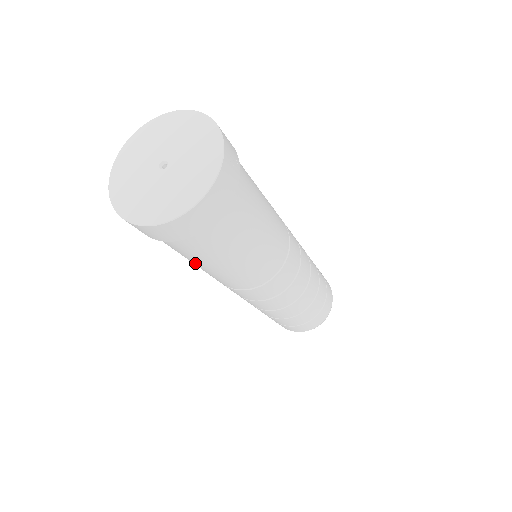
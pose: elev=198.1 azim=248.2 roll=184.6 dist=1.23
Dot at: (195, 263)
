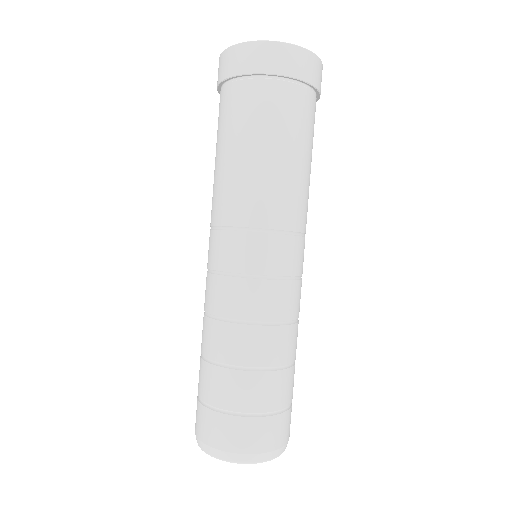
Dot at: (250, 147)
